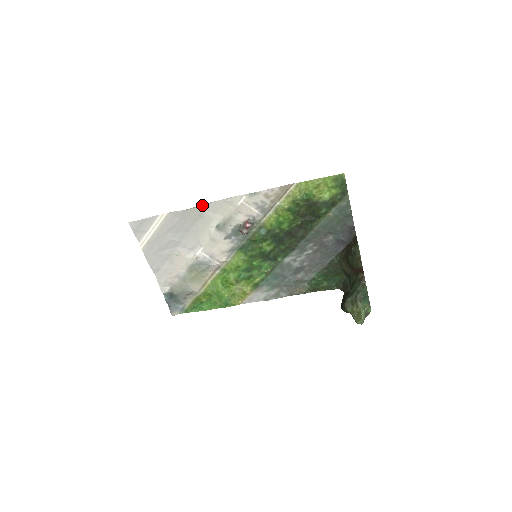
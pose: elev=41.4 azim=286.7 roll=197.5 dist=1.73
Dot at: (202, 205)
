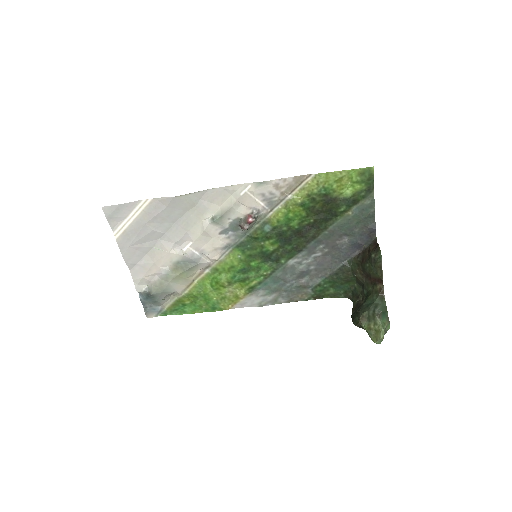
Dot at: (197, 192)
